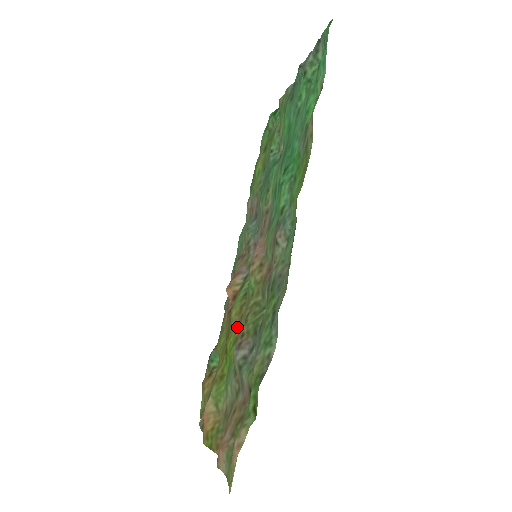
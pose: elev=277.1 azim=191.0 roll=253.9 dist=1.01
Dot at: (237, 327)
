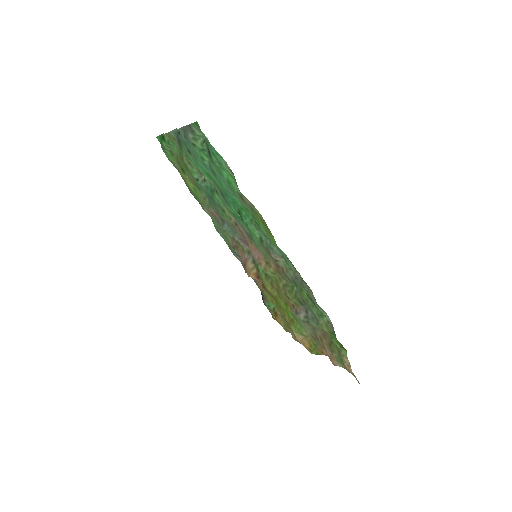
Dot at: (280, 296)
